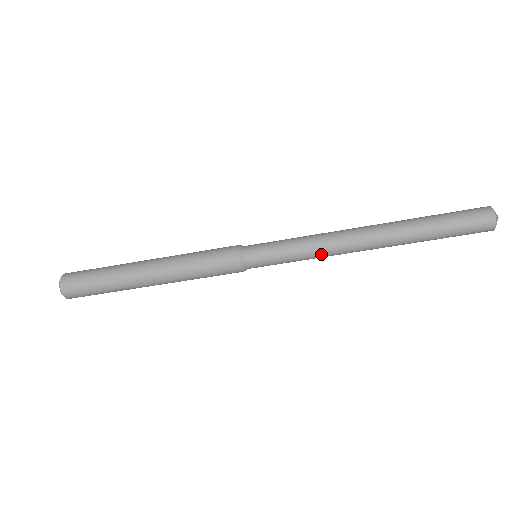
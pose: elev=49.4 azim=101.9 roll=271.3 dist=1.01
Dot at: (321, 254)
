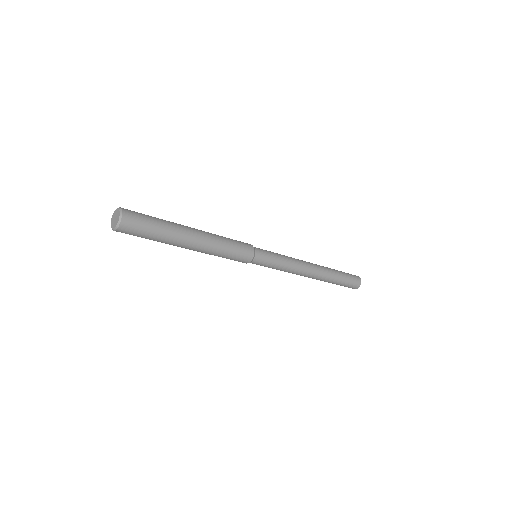
Dot at: (288, 272)
